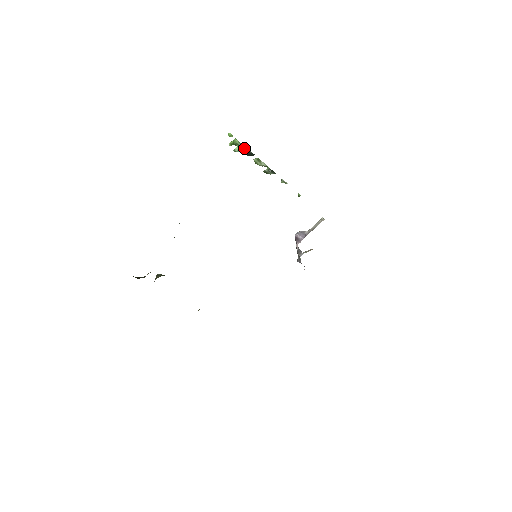
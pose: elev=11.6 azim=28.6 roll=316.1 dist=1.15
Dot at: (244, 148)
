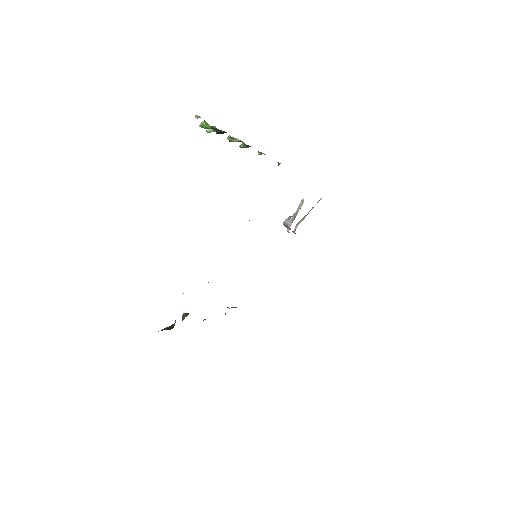
Dot at: (214, 129)
